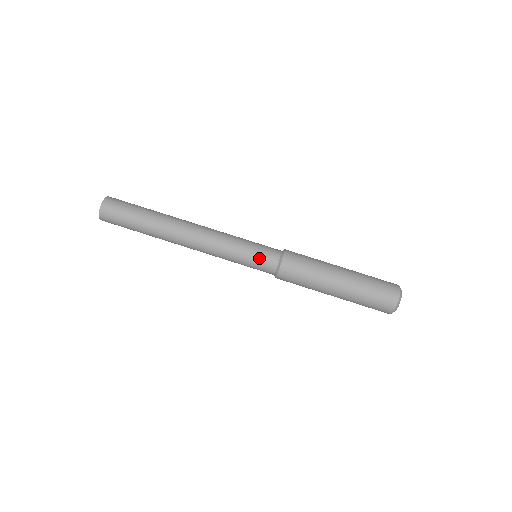
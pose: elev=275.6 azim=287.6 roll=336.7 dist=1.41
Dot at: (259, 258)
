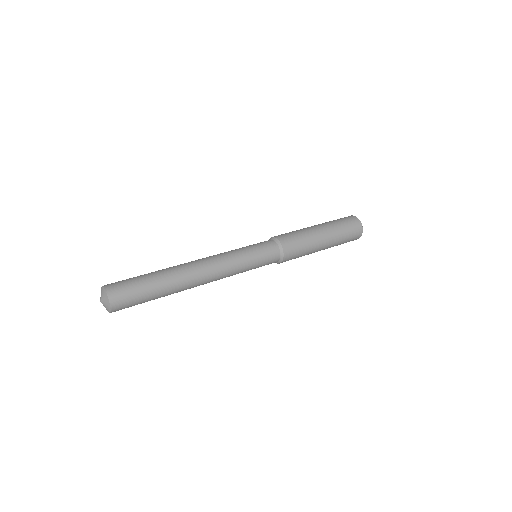
Dot at: occluded
